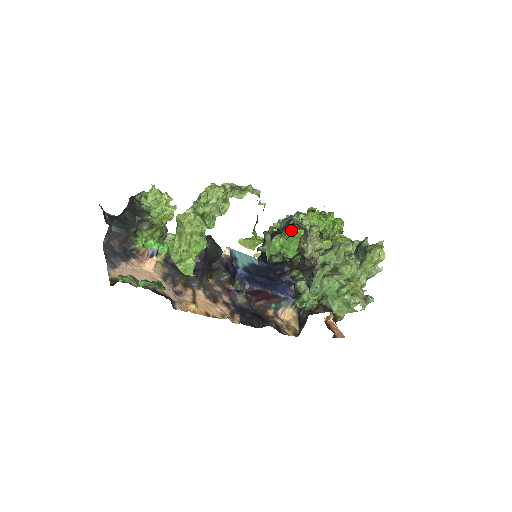
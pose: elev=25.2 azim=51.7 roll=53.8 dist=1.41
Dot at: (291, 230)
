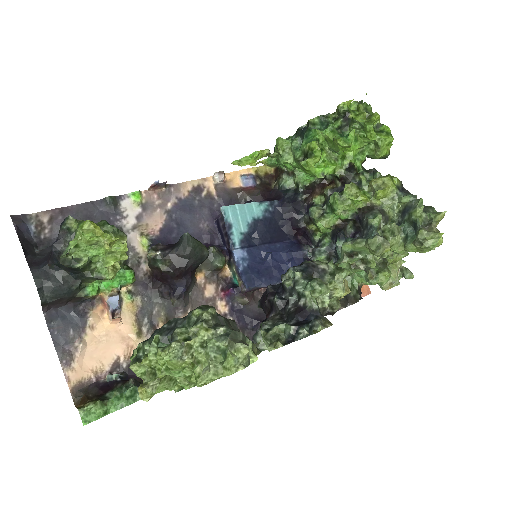
Dot at: (308, 170)
